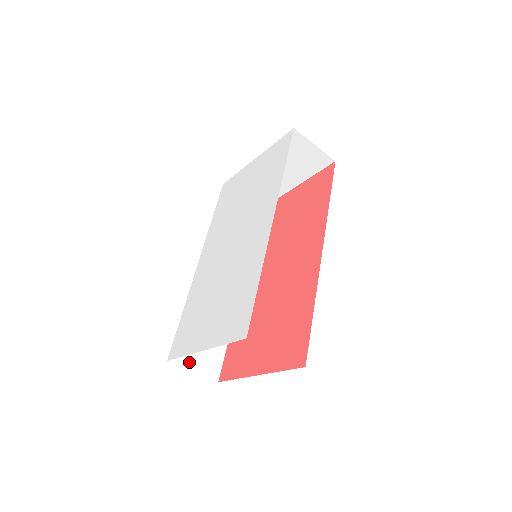
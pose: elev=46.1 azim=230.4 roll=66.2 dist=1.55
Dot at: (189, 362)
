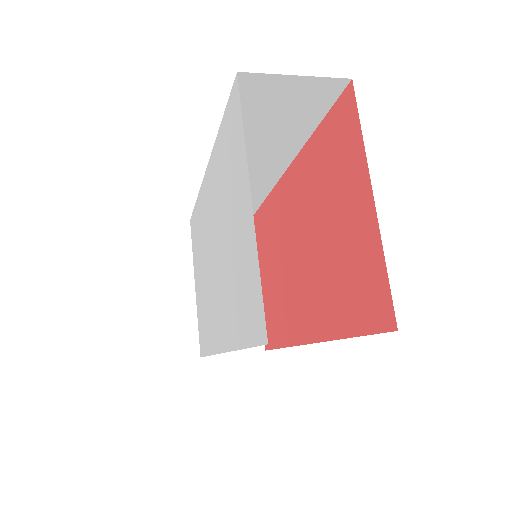
Dot at: occluded
